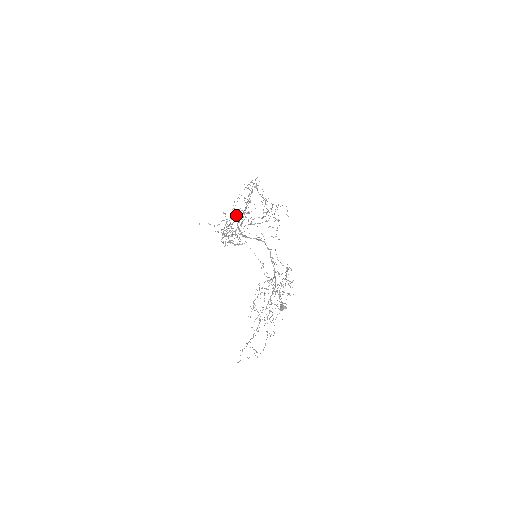
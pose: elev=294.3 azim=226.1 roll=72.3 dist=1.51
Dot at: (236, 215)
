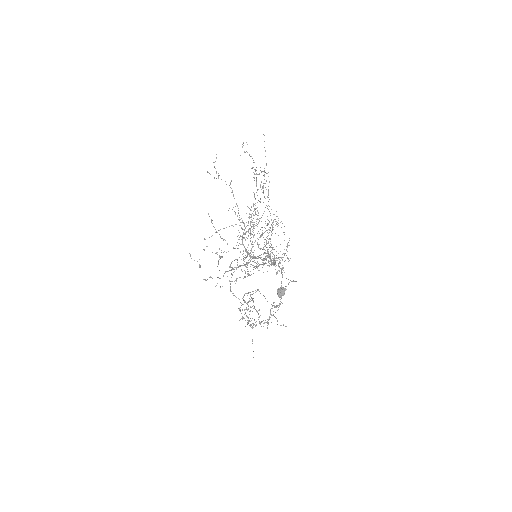
Dot at: (240, 225)
